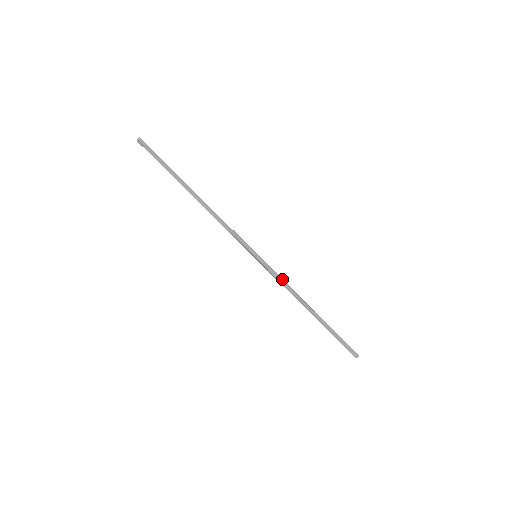
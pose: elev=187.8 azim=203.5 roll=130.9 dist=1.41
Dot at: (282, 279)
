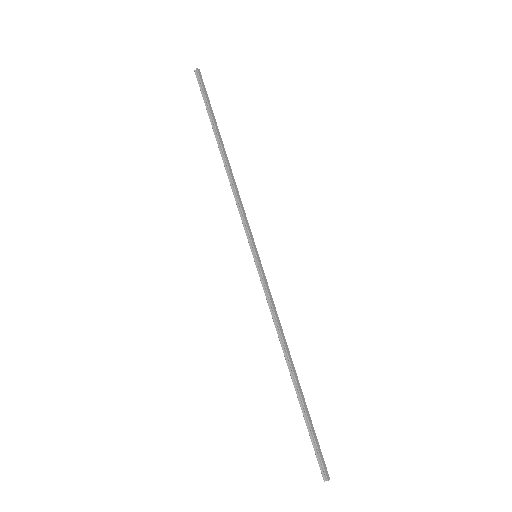
Dot at: occluded
